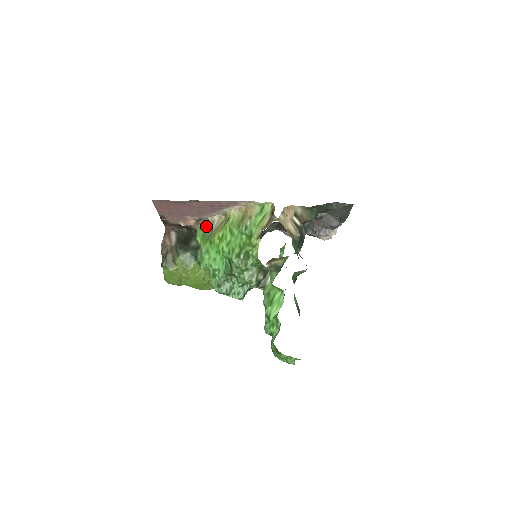
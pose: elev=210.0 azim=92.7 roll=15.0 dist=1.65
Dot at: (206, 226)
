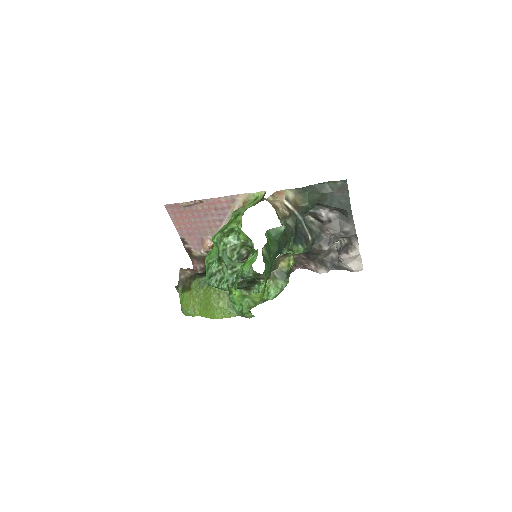
Dot at: occluded
